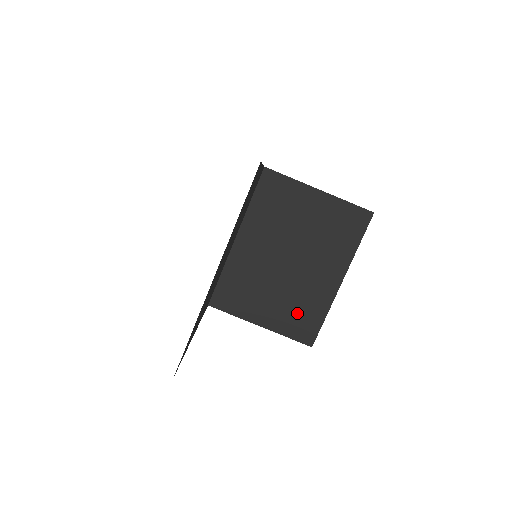
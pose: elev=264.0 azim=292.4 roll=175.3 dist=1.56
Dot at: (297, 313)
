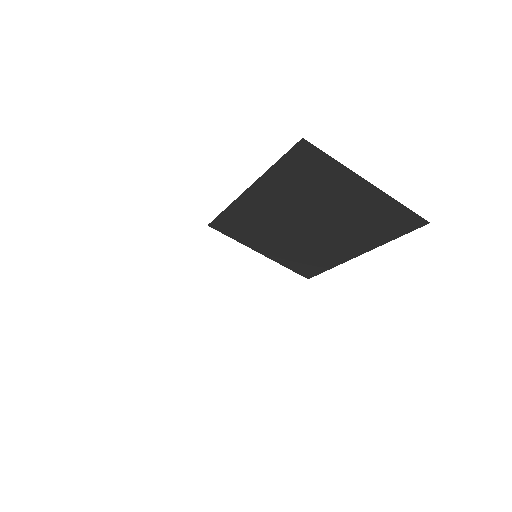
Dot at: (301, 258)
